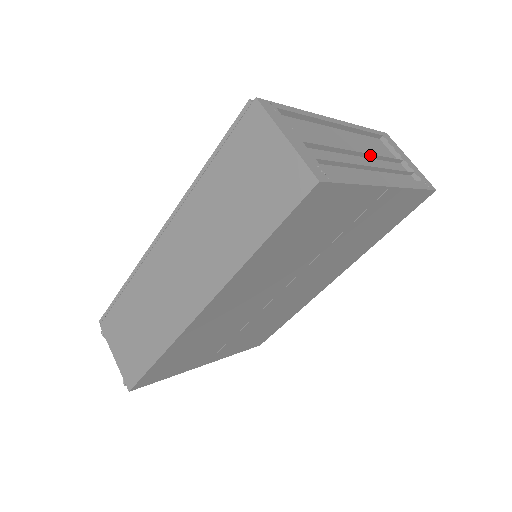
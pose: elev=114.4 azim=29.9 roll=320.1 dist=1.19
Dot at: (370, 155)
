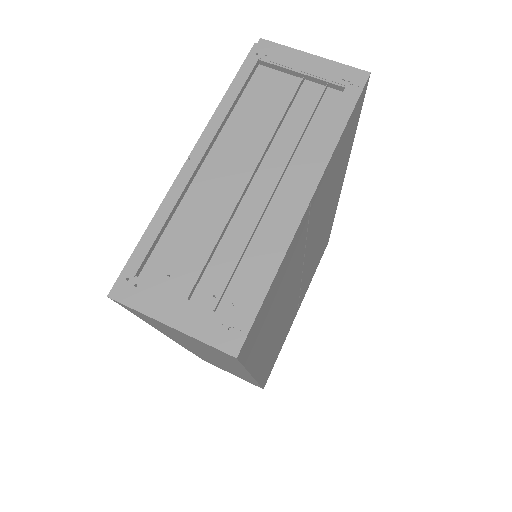
Dot at: (263, 155)
